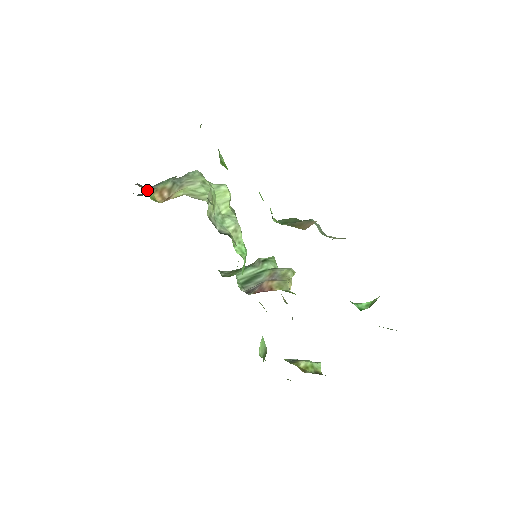
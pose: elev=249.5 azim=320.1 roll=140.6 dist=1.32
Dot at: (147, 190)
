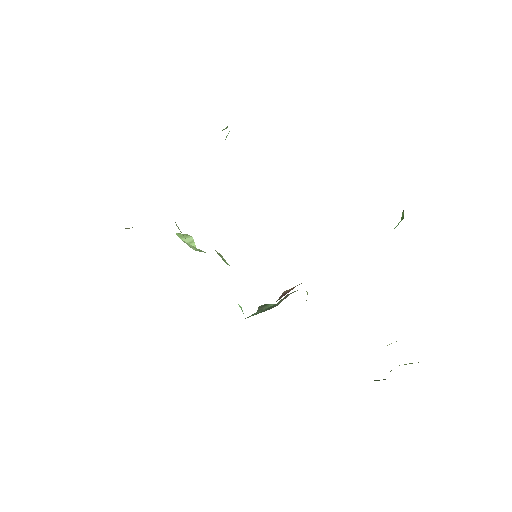
Dot at: occluded
